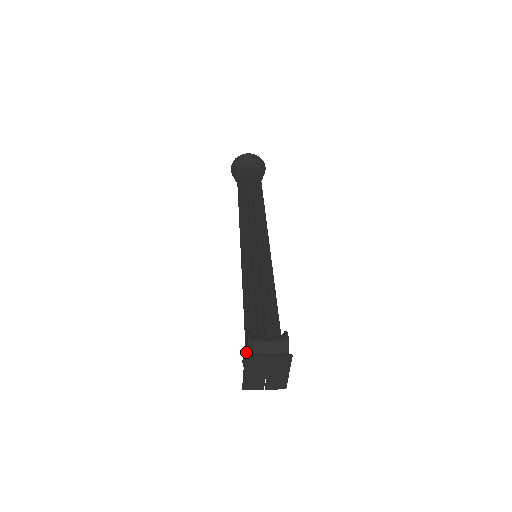
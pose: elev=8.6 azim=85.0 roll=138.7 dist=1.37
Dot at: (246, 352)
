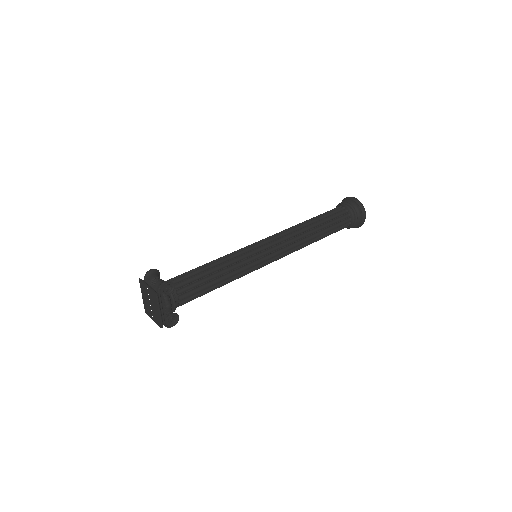
Dot at: occluded
